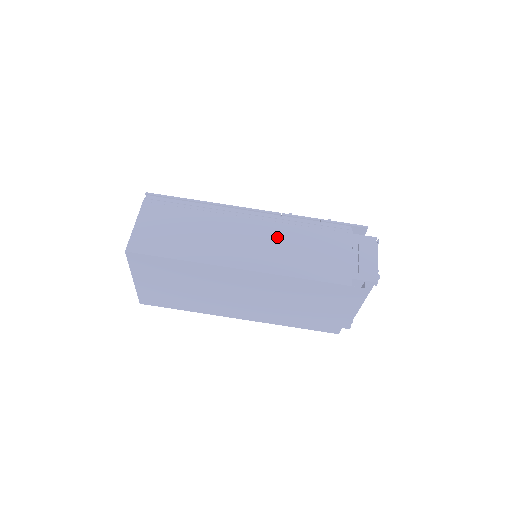
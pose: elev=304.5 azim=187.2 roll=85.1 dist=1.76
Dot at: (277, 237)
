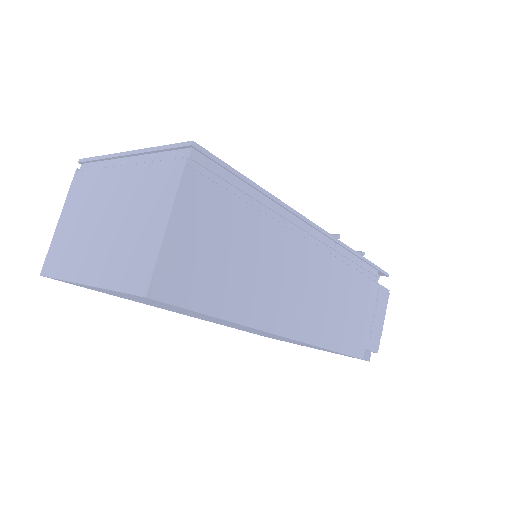
Dot at: (327, 282)
